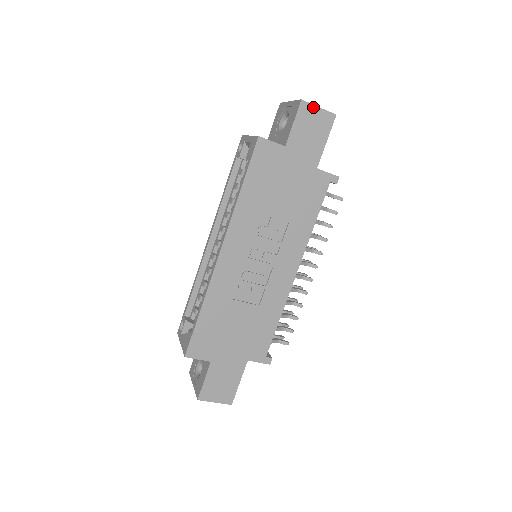
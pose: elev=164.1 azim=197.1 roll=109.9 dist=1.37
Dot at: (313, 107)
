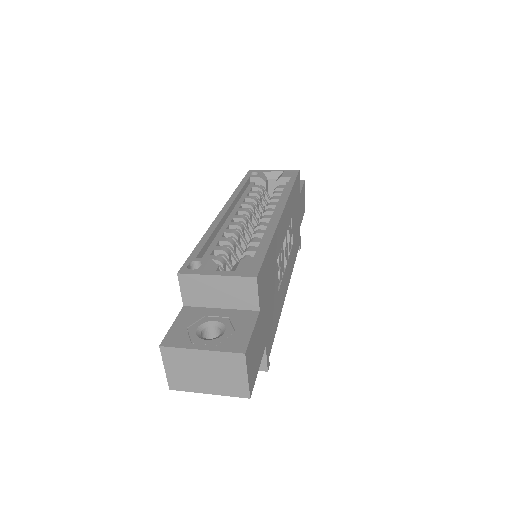
Dot at: occluded
